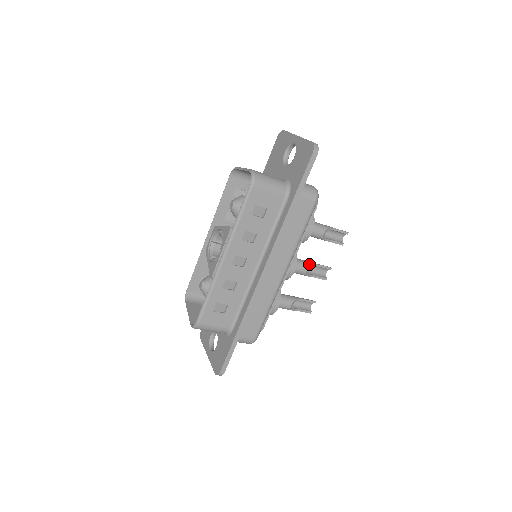
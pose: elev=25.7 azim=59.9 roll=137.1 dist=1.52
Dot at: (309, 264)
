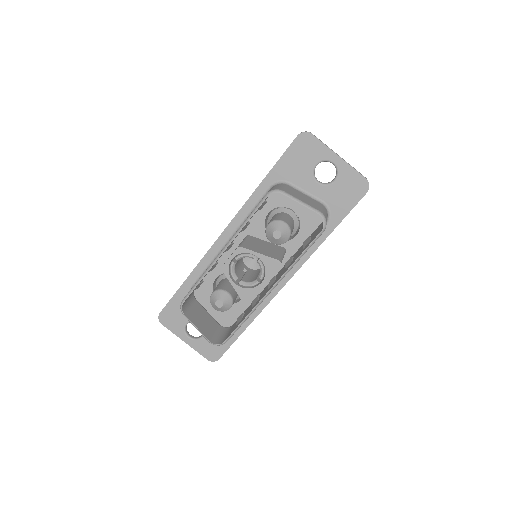
Dot at: occluded
